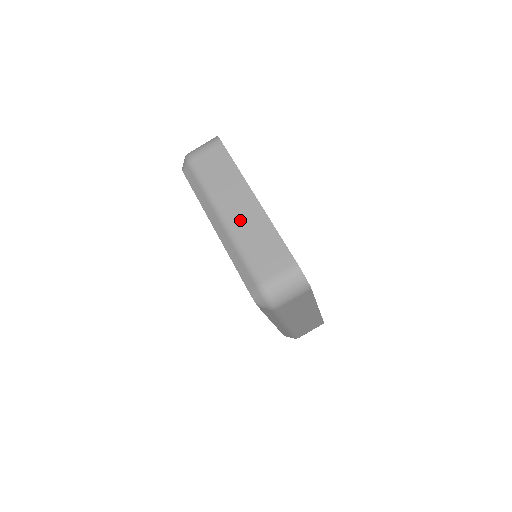
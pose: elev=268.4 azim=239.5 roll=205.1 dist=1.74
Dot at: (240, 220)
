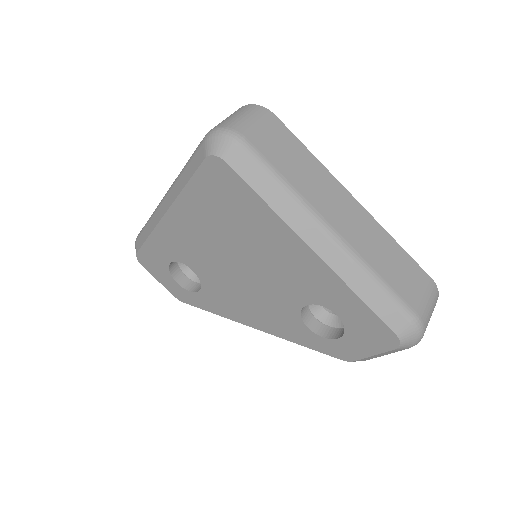
Dot at: occluded
